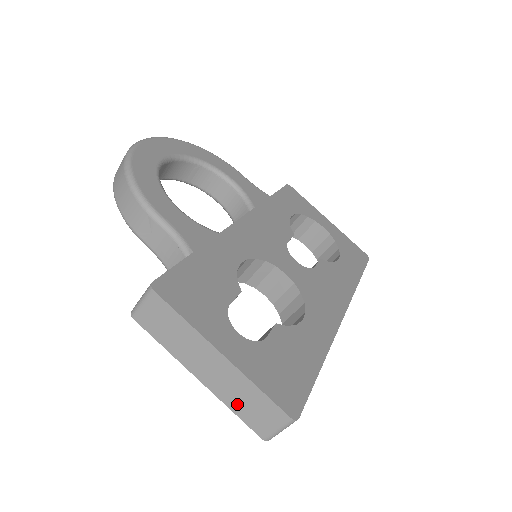
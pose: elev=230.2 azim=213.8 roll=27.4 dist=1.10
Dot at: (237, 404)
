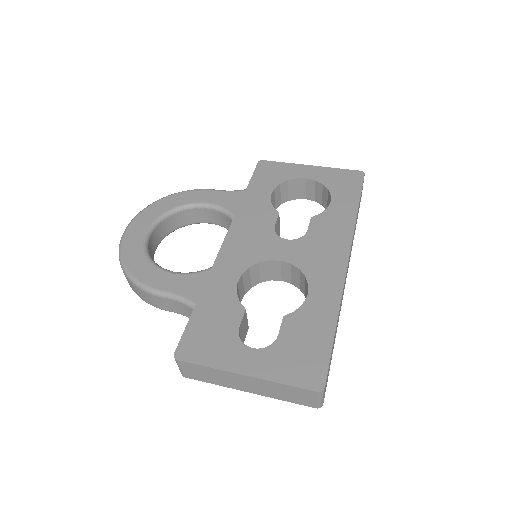
Dot at: (282, 396)
